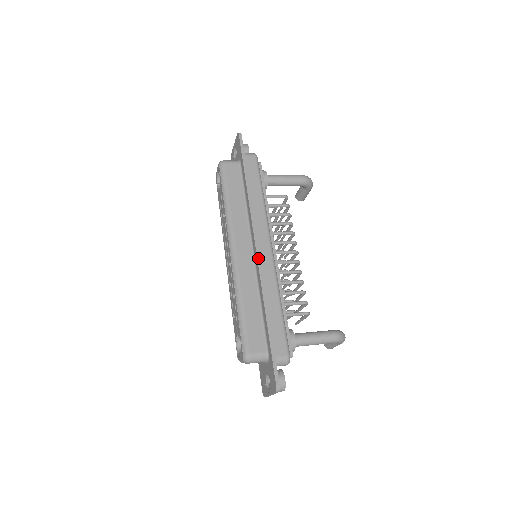
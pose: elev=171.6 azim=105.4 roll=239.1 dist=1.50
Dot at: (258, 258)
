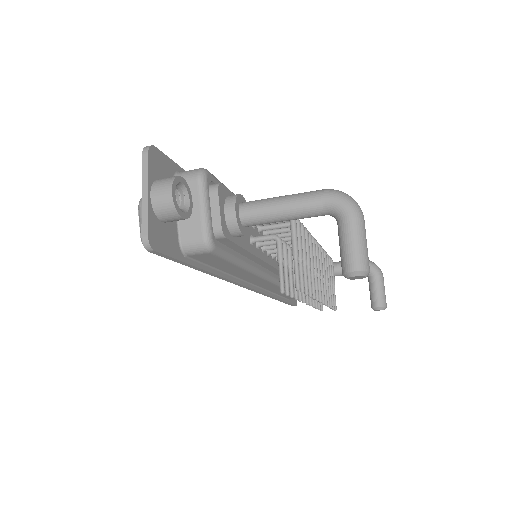
Dot at: occluded
